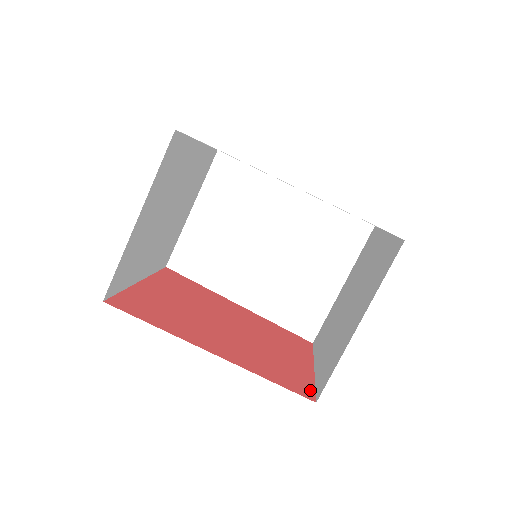
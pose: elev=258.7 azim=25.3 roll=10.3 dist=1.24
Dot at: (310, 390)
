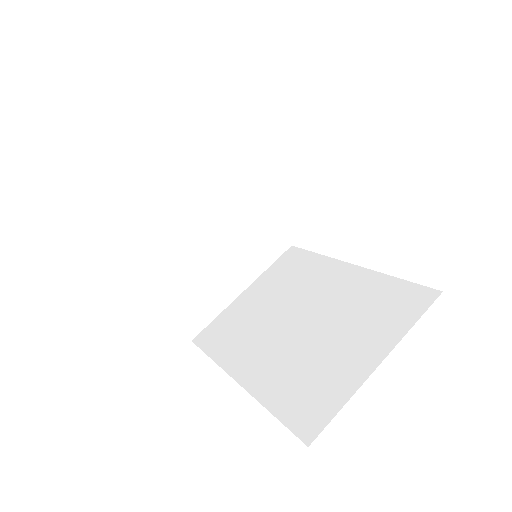
Dot at: occluded
